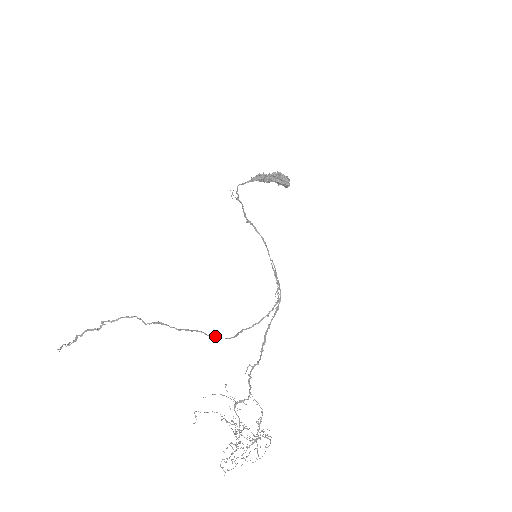
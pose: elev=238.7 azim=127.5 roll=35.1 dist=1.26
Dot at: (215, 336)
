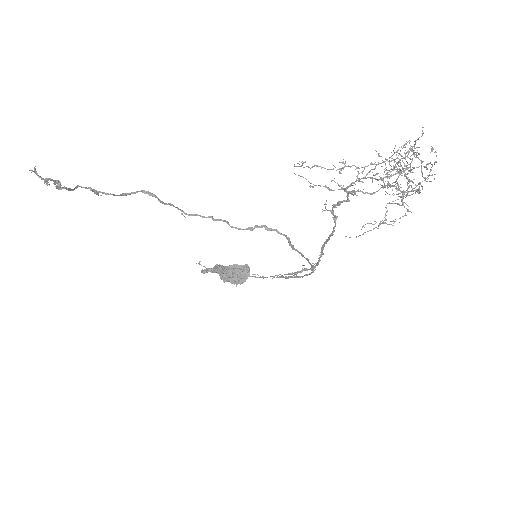
Dot at: (261, 226)
